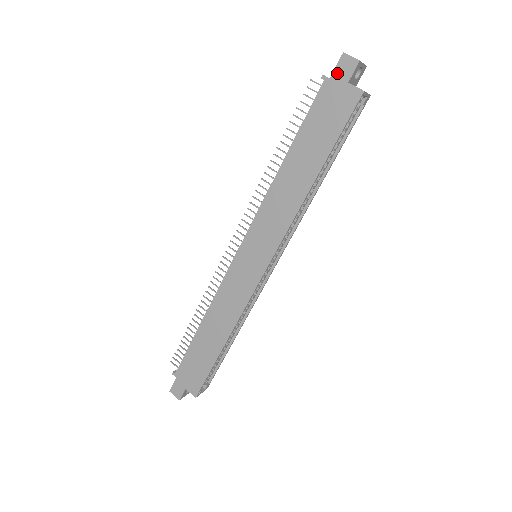
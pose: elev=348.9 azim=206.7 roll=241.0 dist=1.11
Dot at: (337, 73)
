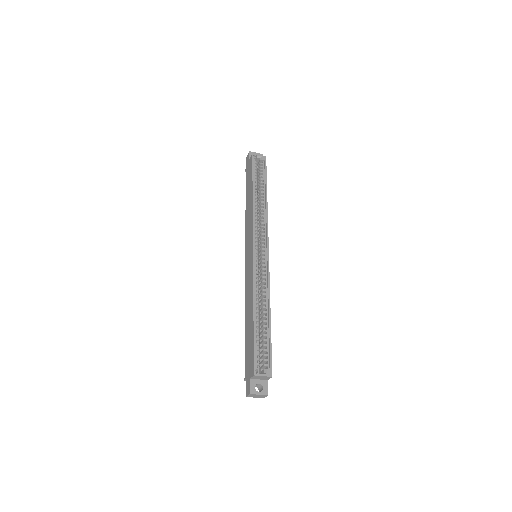
Dot at: (247, 163)
